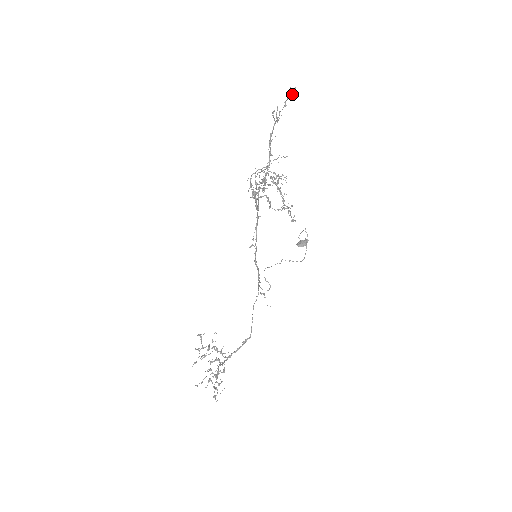
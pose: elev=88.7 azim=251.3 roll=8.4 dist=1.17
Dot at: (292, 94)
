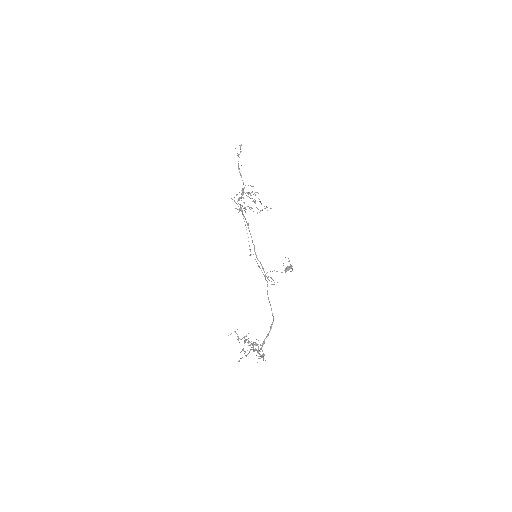
Dot at: occluded
